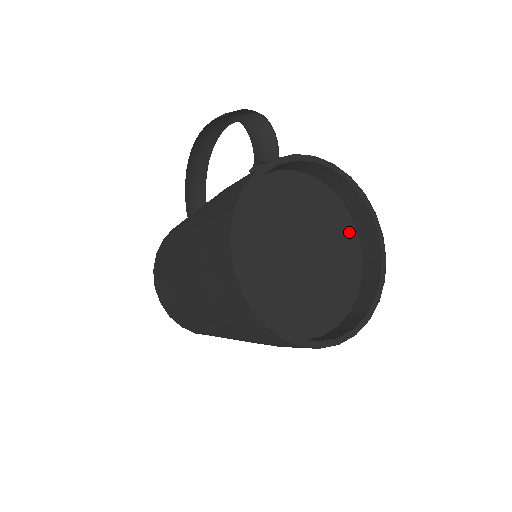
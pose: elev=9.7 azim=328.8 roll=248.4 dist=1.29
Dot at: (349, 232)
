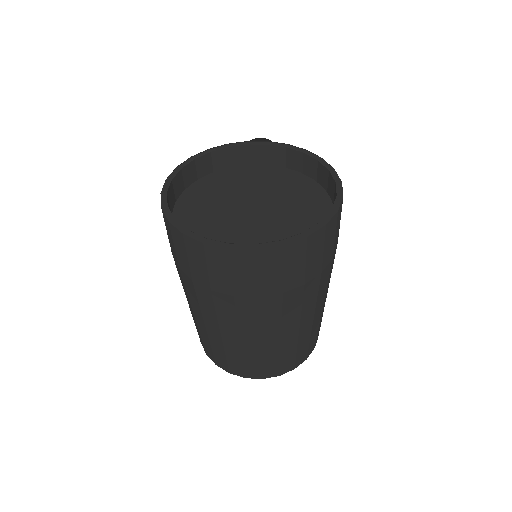
Dot at: (322, 209)
